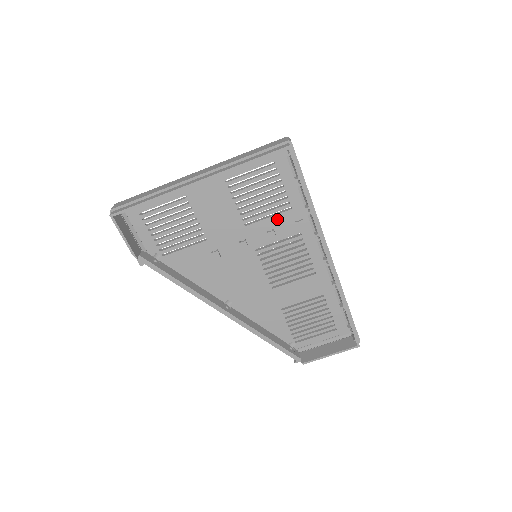
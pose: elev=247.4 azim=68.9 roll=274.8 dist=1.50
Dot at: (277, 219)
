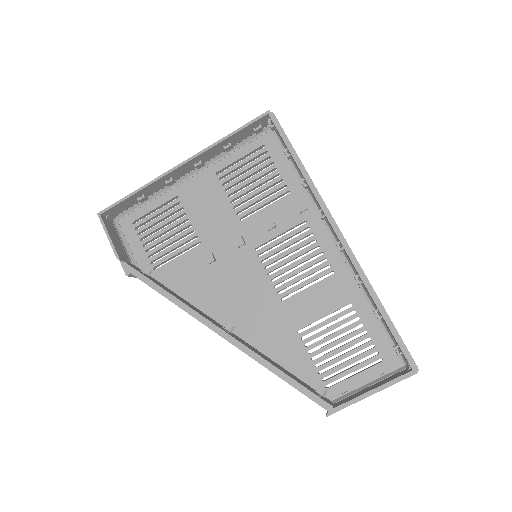
Dot at: (275, 208)
